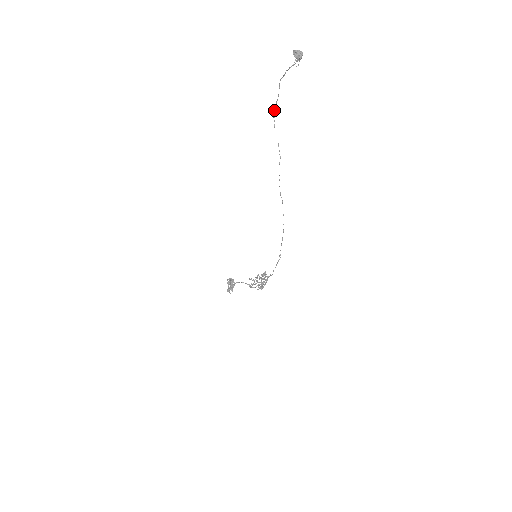
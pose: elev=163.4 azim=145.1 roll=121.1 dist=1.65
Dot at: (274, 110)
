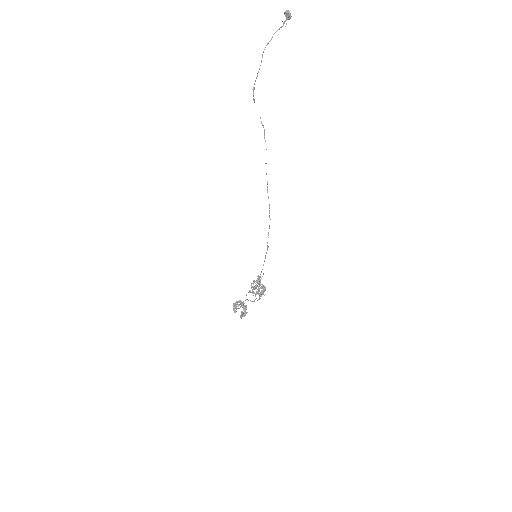
Dot at: occluded
